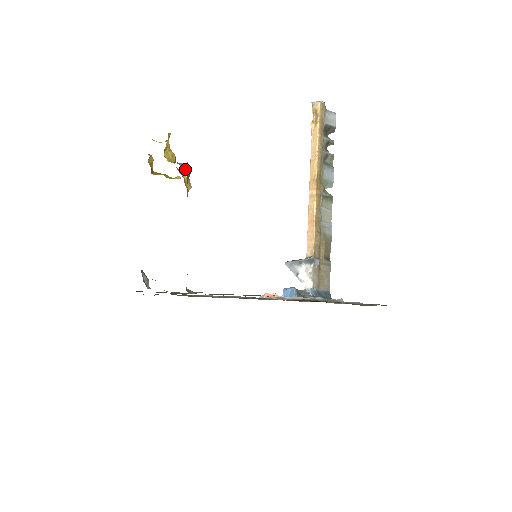
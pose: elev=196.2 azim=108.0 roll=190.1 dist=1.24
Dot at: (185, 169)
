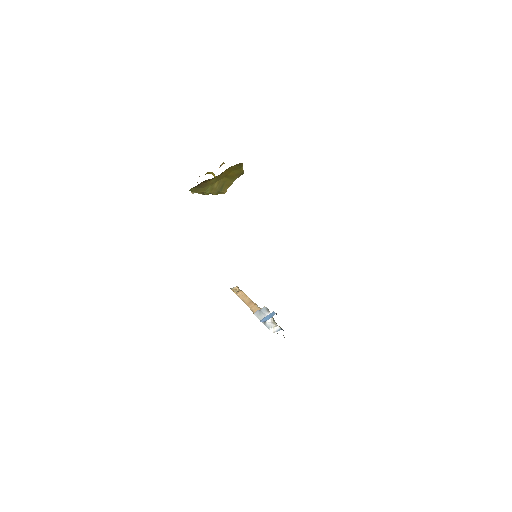
Dot at: occluded
